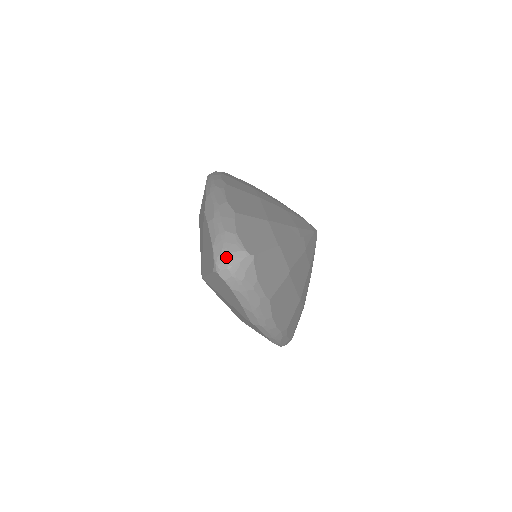
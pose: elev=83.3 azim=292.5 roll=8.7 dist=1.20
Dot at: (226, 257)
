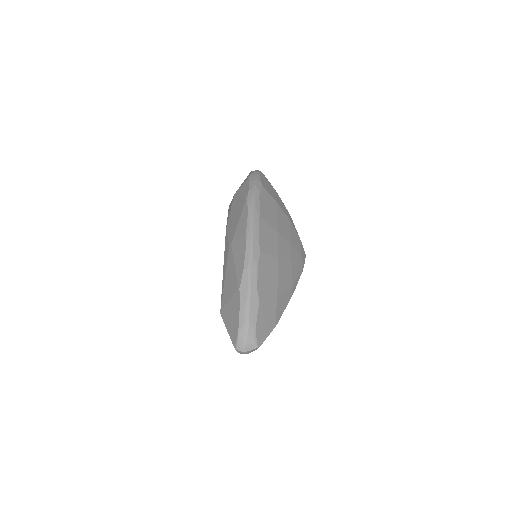
Dot at: (244, 346)
